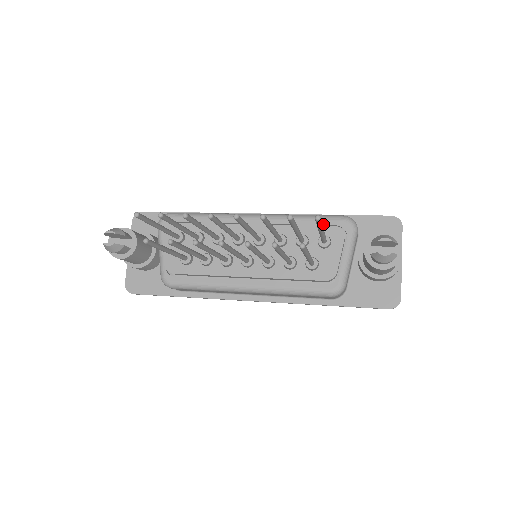
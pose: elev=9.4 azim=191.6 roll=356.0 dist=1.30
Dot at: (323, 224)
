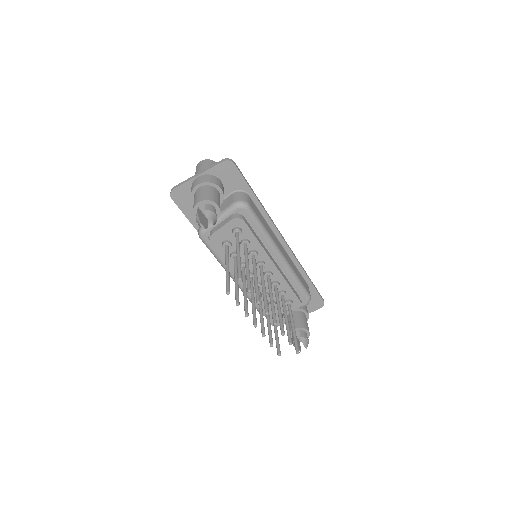
Dot at: (299, 293)
